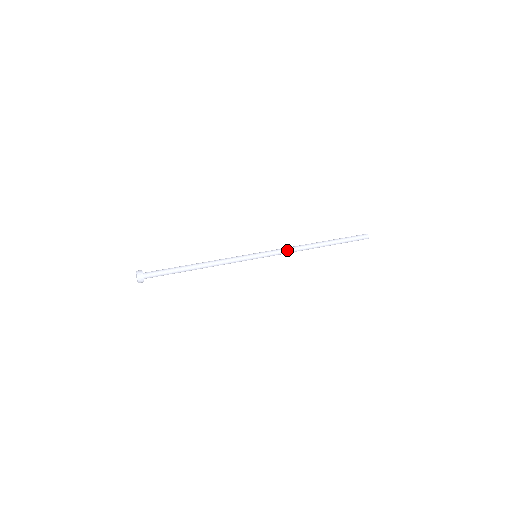
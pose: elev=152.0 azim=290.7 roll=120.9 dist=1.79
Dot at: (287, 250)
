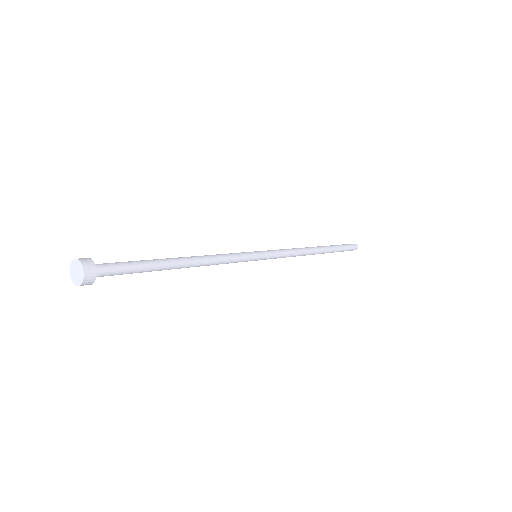
Dot at: (291, 254)
